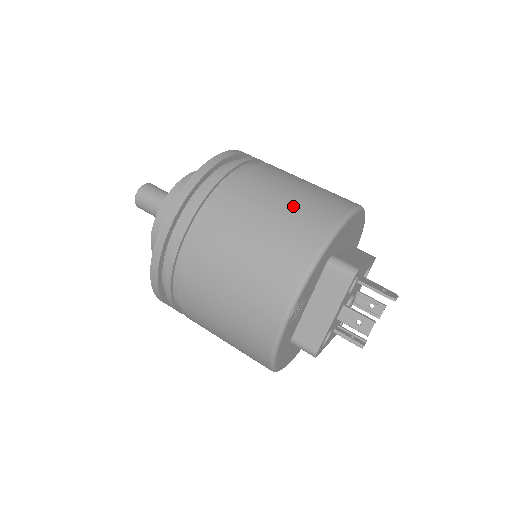
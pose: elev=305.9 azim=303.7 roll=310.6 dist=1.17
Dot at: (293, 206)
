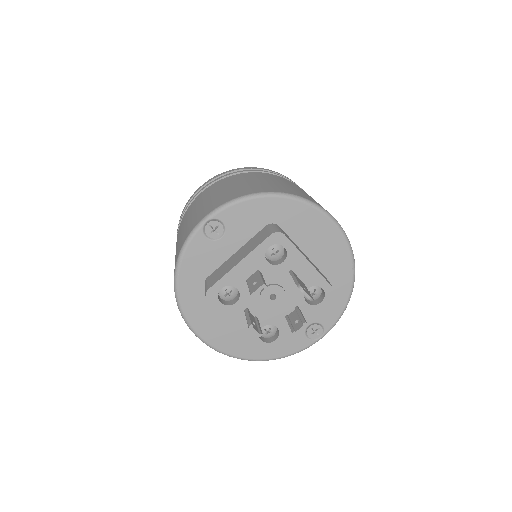
Dot at: (280, 184)
